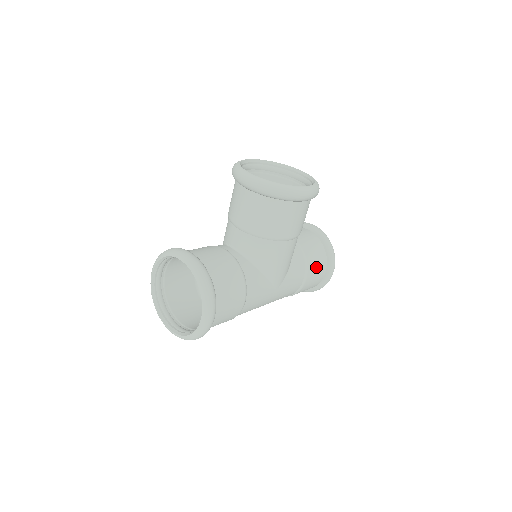
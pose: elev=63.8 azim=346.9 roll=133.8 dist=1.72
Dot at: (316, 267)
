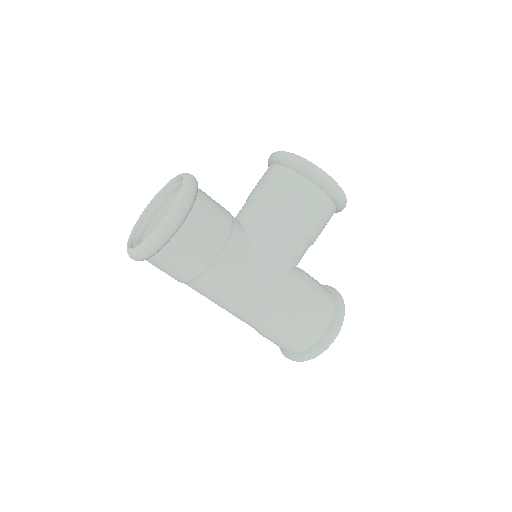
Dot at: (316, 309)
